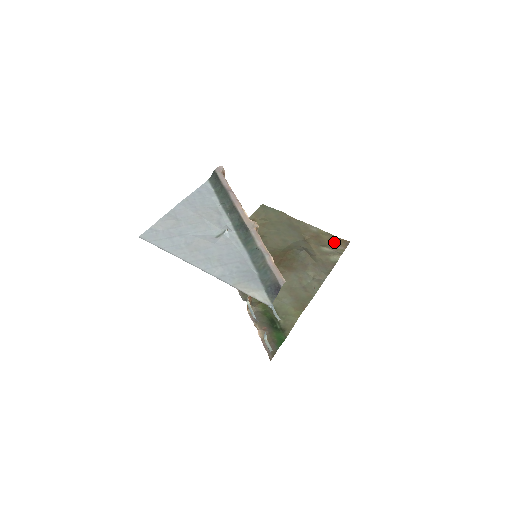
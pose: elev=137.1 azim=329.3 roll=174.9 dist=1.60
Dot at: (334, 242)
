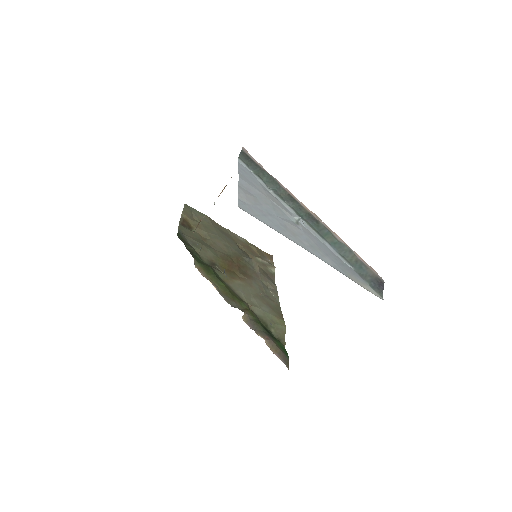
Dot at: (262, 254)
